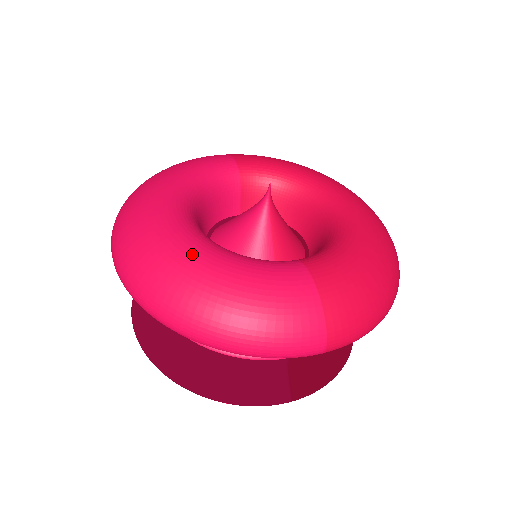
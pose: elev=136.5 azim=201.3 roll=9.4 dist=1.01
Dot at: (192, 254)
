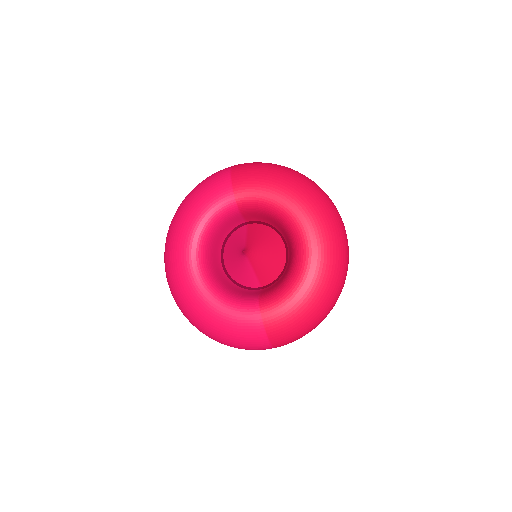
Dot at: (199, 302)
